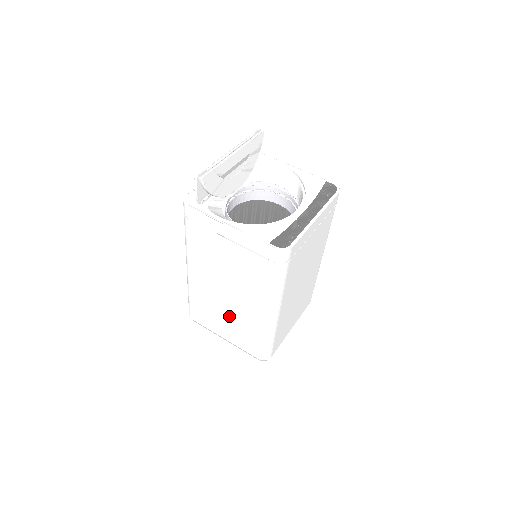
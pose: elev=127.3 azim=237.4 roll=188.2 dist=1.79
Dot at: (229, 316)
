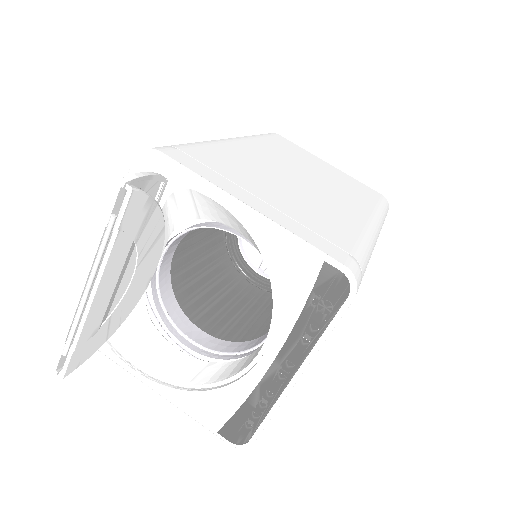
Dot at: occluded
